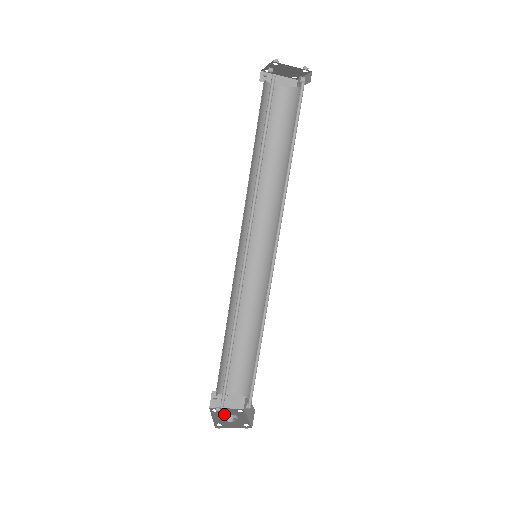
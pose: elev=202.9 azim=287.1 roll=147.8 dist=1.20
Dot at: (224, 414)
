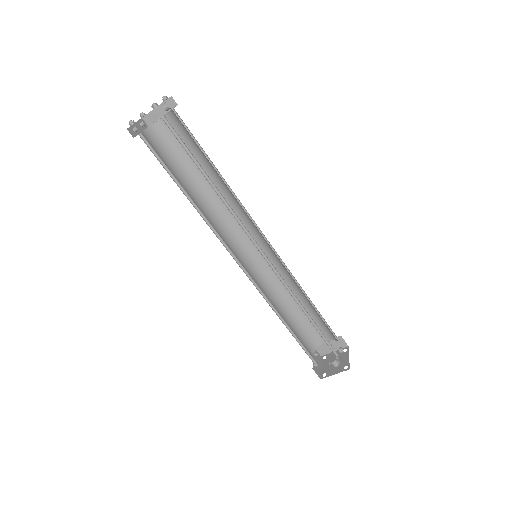
Dot at: occluded
